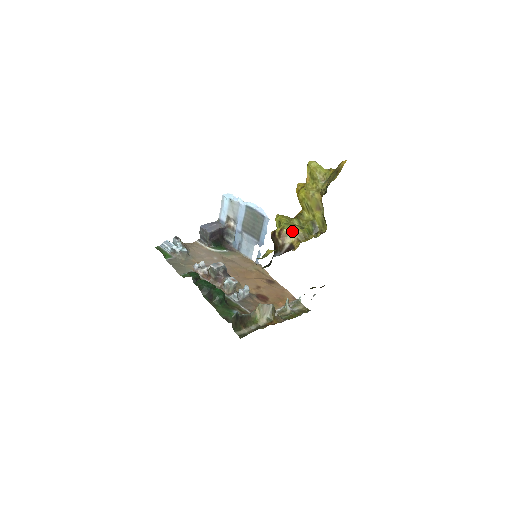
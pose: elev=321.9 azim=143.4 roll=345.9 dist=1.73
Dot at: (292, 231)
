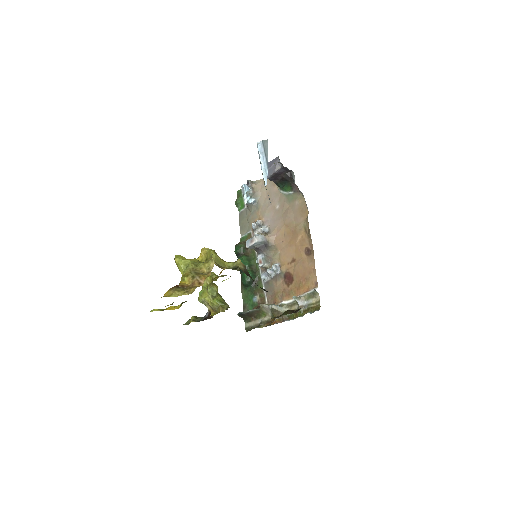
Dot at: (204, 302)
